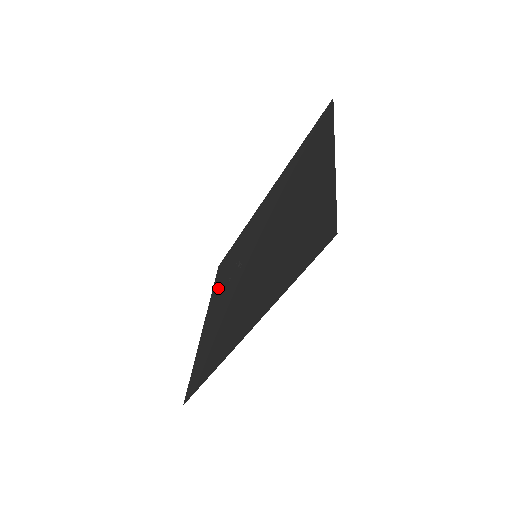
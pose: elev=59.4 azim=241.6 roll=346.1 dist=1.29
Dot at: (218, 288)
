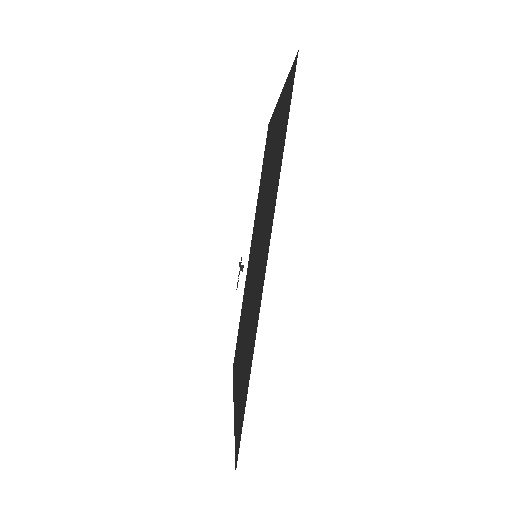
Dot at: occluded
